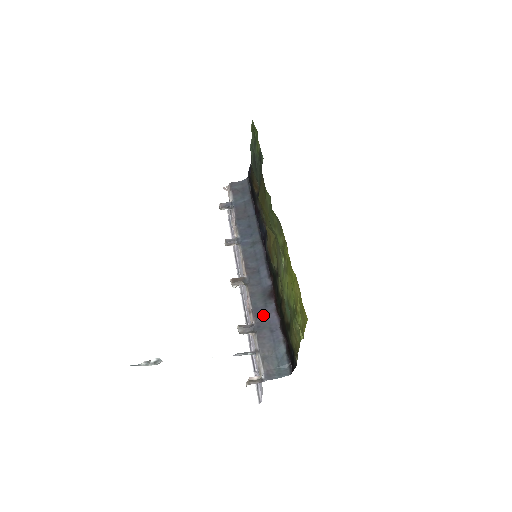
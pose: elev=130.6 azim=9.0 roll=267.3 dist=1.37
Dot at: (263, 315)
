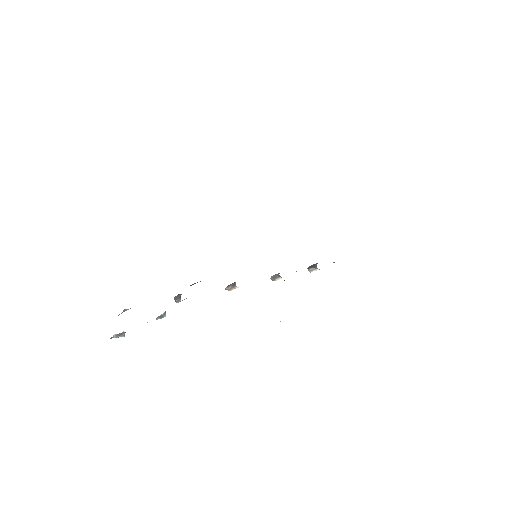
Dot at: occluded
